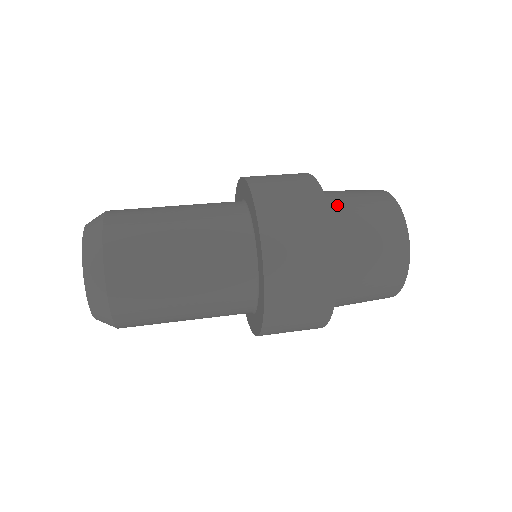
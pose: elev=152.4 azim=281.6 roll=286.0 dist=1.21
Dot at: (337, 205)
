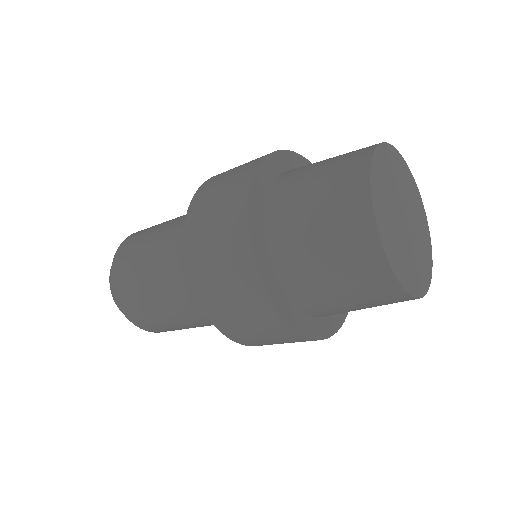
Dot at: occluded
